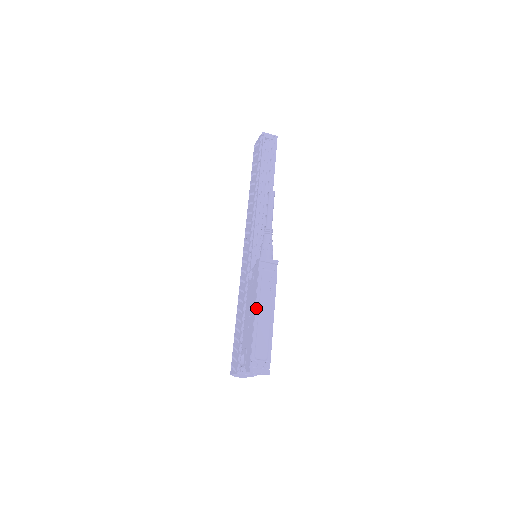
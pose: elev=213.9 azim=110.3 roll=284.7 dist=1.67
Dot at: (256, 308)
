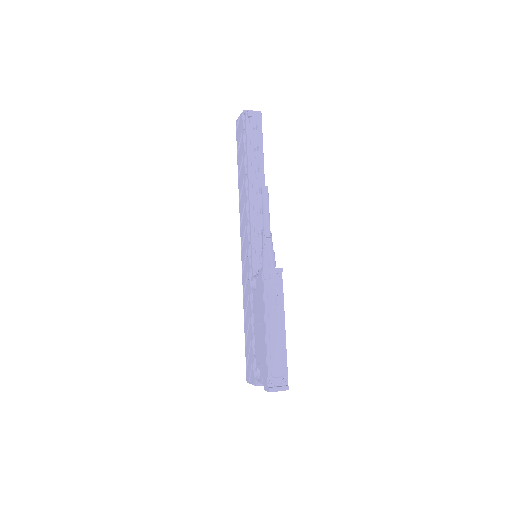
Dot at: (266, 325)
